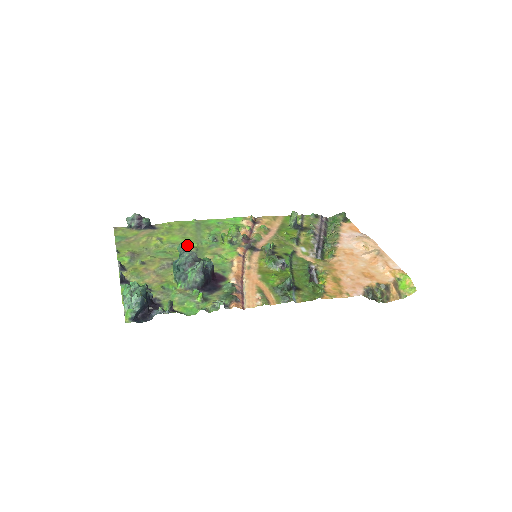
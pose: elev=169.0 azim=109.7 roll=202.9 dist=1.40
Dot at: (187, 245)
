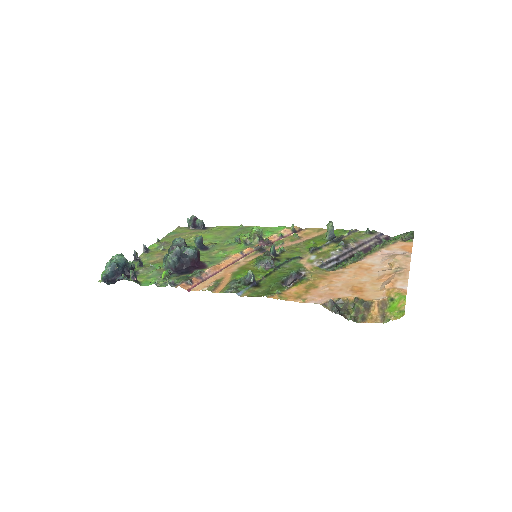
Dot at: (212, 242)
